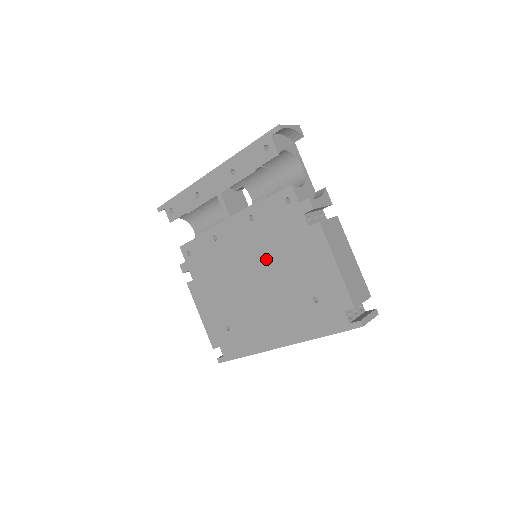
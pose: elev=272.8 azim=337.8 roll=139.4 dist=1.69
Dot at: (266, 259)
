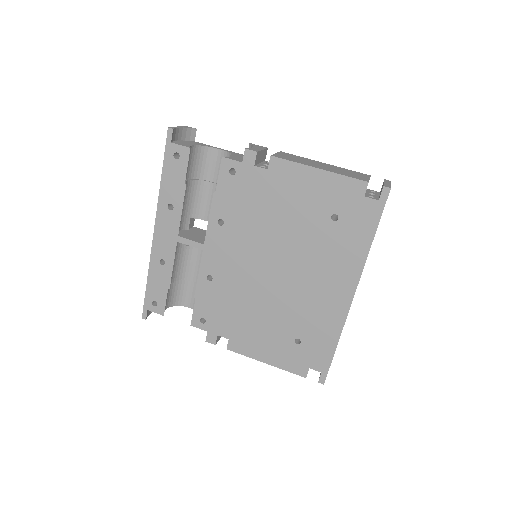
Dot at: (265, 239)
